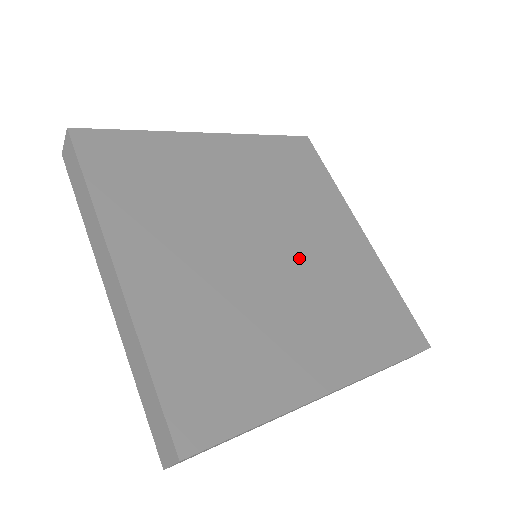
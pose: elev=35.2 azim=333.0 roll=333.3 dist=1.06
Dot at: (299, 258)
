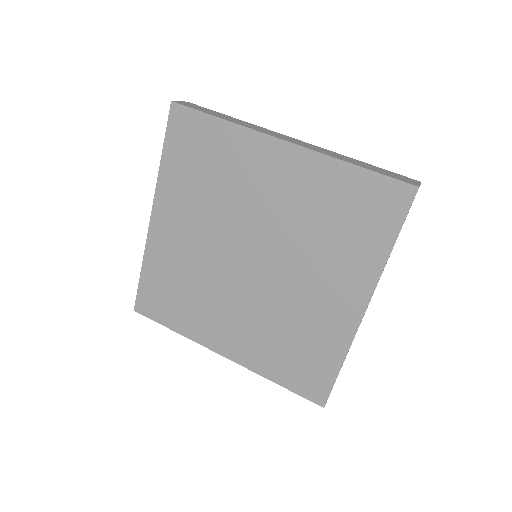
Dot at: (272, 285)
